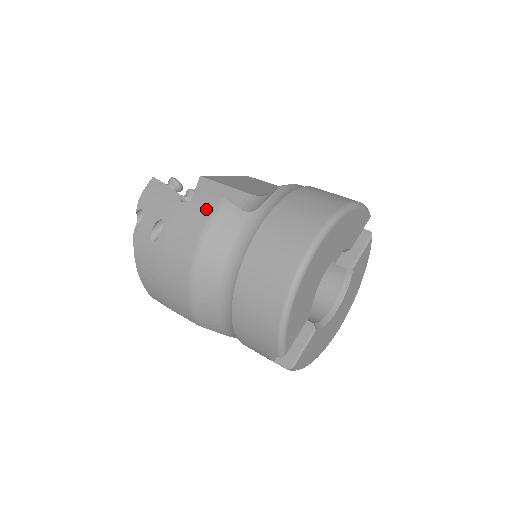
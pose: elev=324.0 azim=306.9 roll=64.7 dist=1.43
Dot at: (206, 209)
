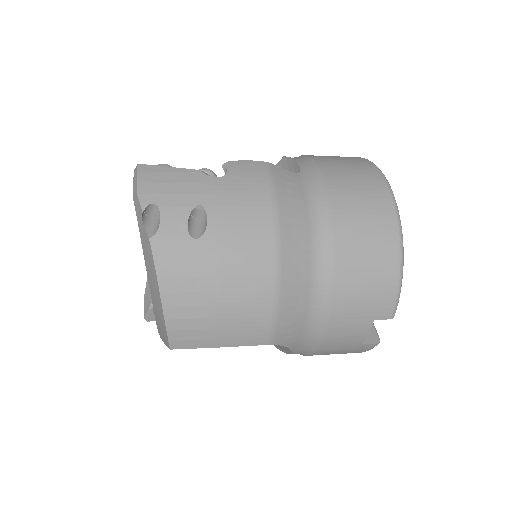
Dot at: (257, 176)
